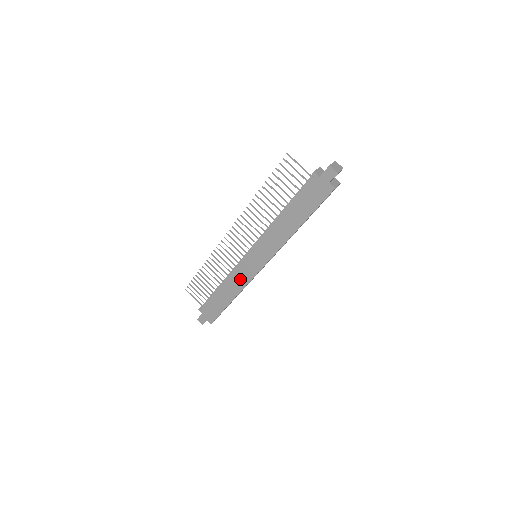
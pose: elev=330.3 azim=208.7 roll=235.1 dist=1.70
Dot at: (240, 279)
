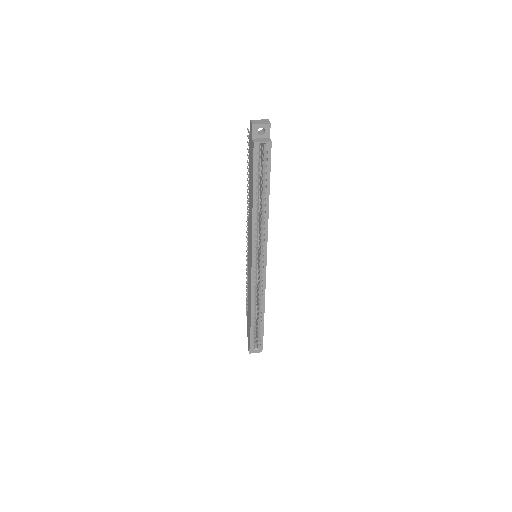
Dot at: occluded
